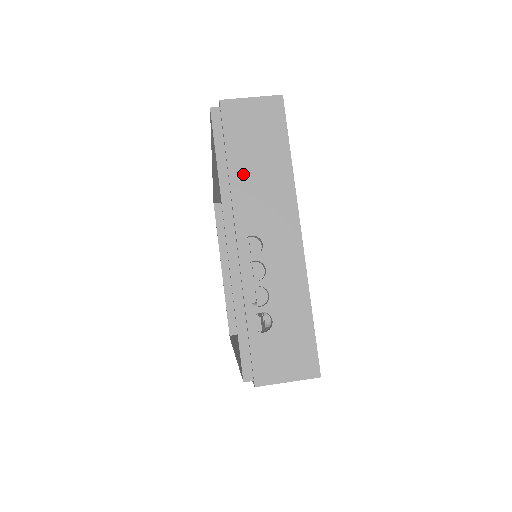
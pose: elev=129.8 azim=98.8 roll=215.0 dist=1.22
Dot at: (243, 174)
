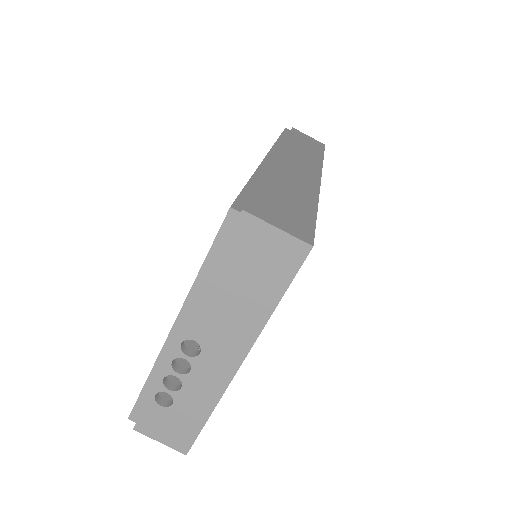
Dot at: (220, 291)
